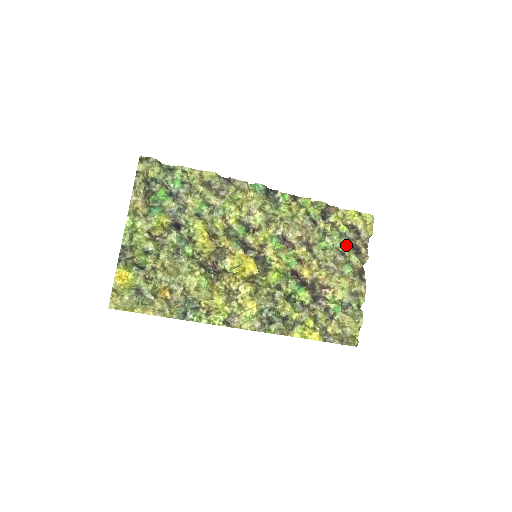
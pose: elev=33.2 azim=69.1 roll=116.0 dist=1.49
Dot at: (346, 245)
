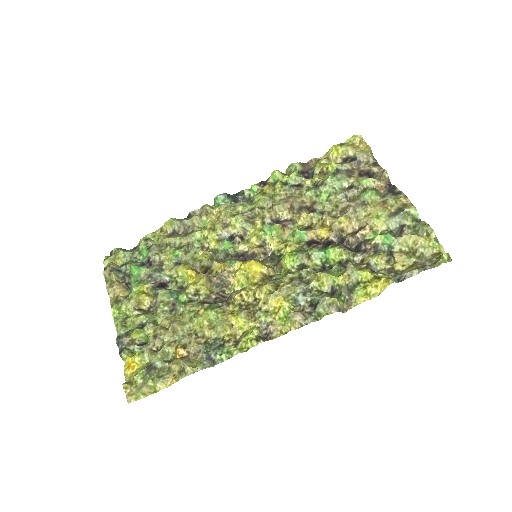
Dot at: (347, 178)
